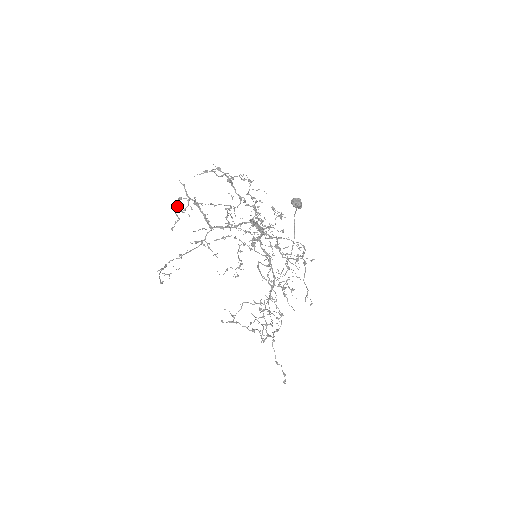
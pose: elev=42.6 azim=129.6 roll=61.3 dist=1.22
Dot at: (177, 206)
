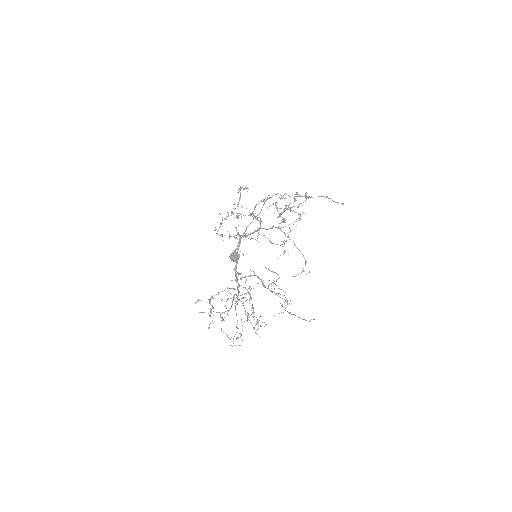
Dot at: occluded
